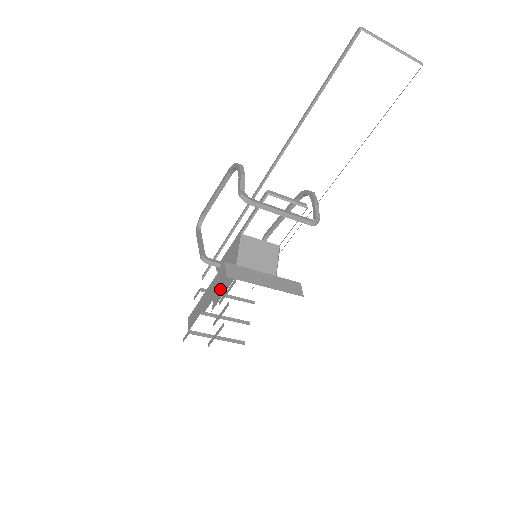
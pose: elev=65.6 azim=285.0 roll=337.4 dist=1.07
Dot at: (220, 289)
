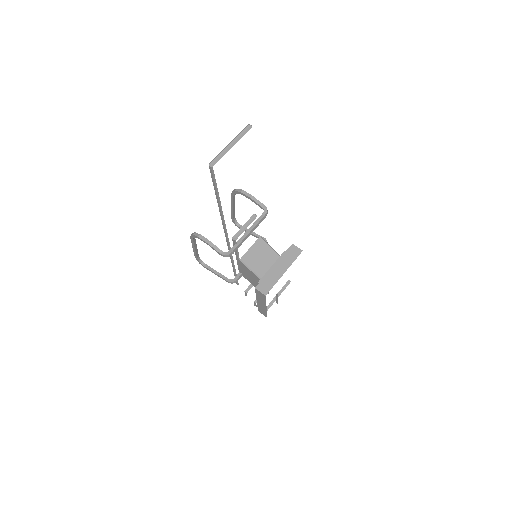
Dot at: occluded
